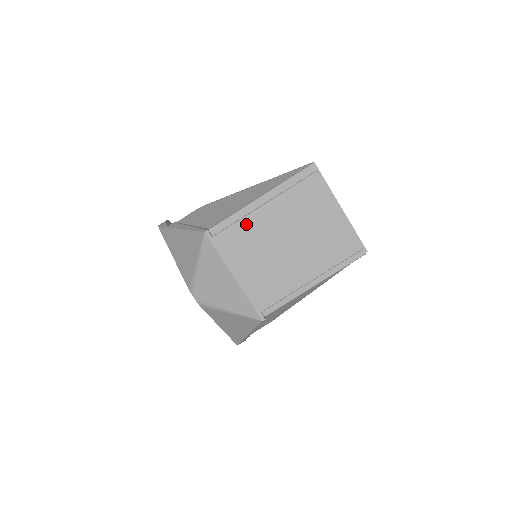
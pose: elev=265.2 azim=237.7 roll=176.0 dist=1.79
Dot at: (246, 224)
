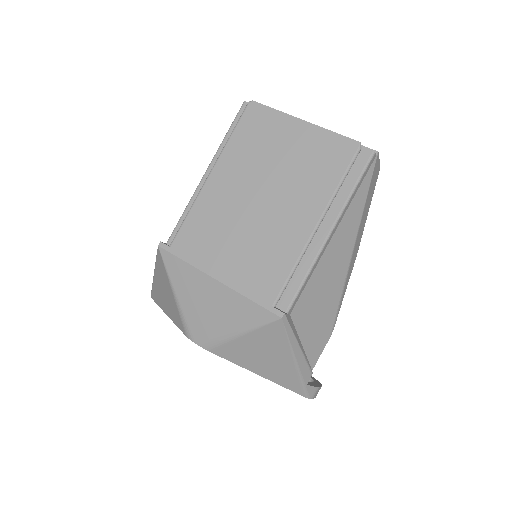
Dot at: (199, 208)
